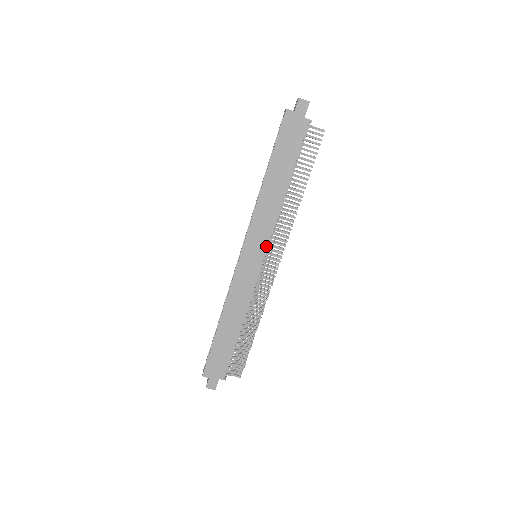
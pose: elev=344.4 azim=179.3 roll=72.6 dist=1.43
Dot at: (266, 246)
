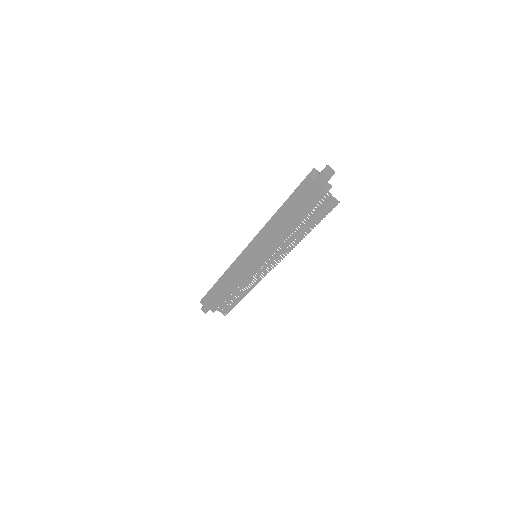
Dot at: (262, 257)
